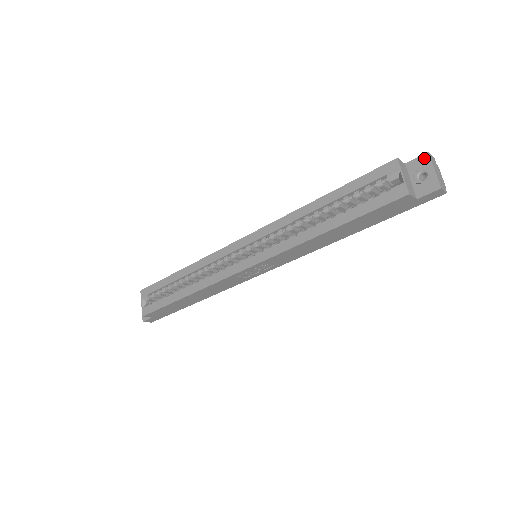
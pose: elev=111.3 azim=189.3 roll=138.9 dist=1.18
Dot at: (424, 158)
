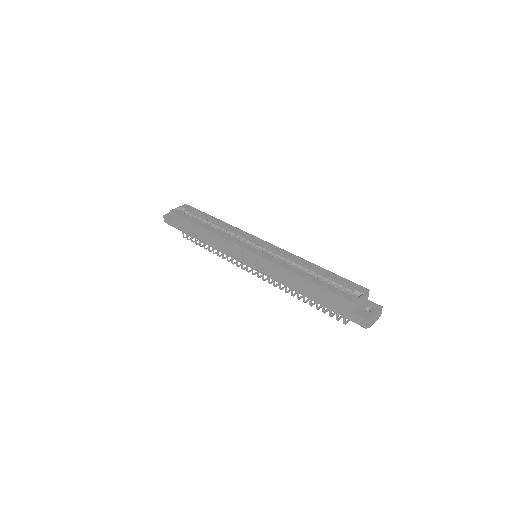
Dot at: (378, 306)
